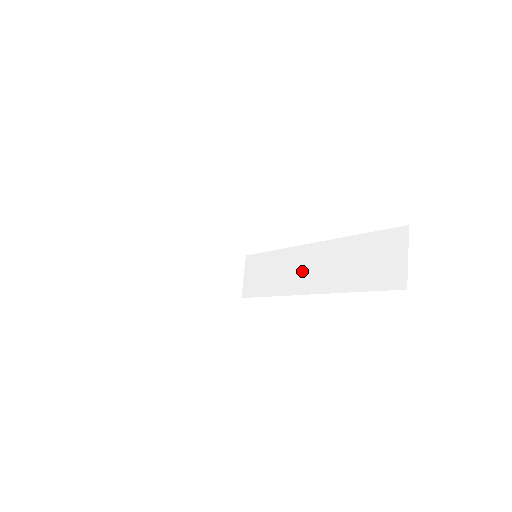
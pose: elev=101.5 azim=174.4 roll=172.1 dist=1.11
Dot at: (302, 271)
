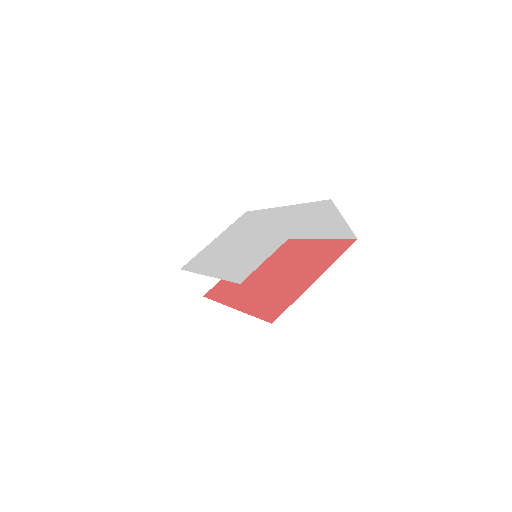
Dot at: occluded
